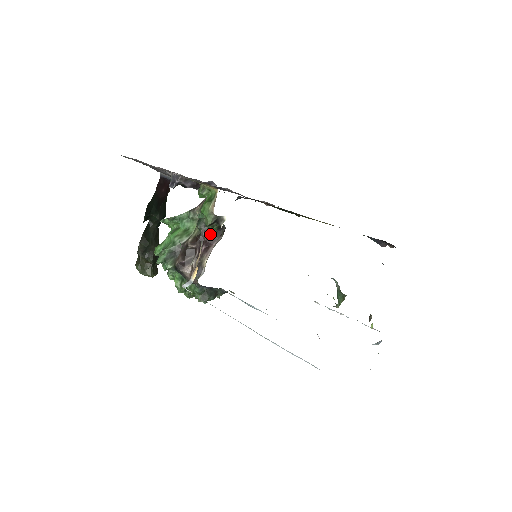
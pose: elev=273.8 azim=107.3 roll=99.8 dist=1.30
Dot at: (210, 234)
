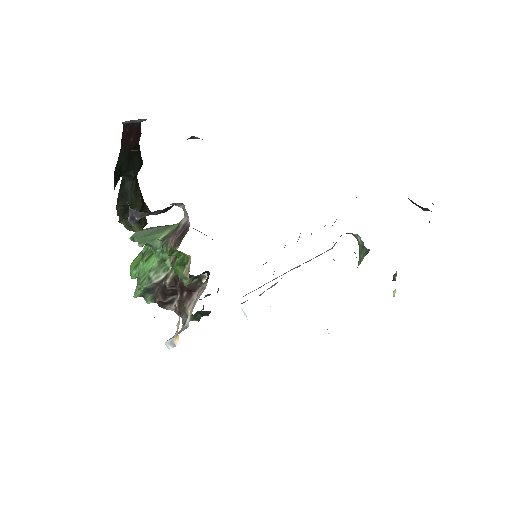
Dot at: occluded
